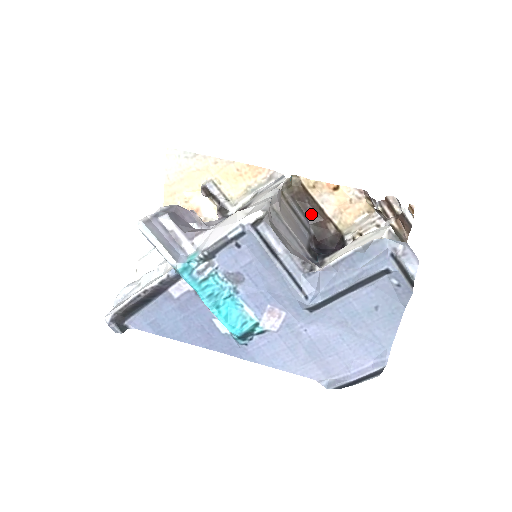
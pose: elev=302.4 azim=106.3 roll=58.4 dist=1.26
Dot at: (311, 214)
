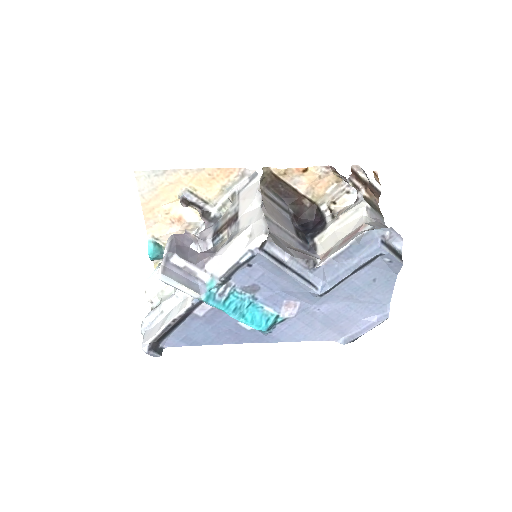
Dot at: (286, 196)
